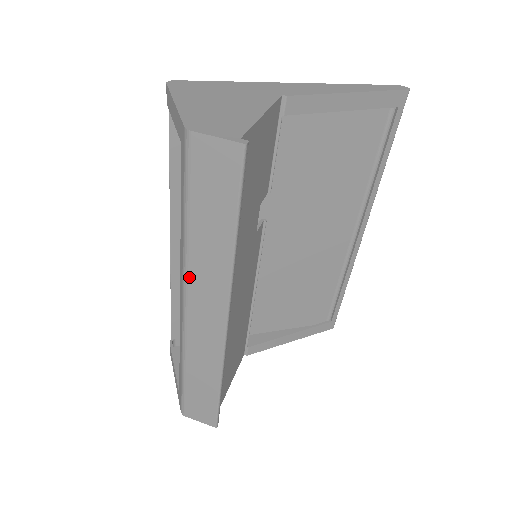
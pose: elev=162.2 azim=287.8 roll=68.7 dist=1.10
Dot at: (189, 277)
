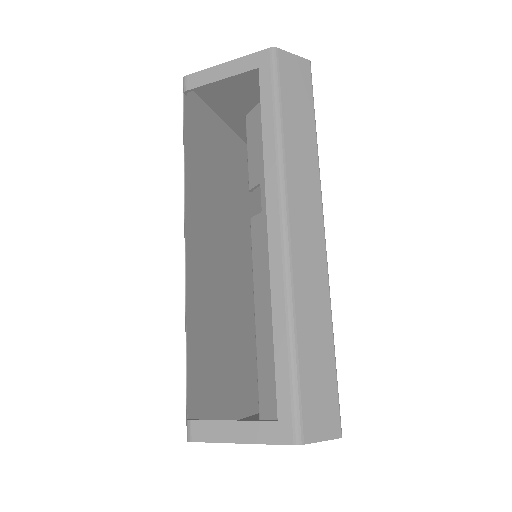
Dot at: (287, 180)
